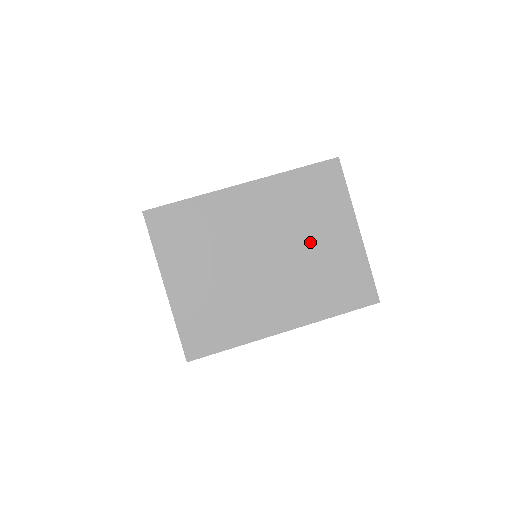
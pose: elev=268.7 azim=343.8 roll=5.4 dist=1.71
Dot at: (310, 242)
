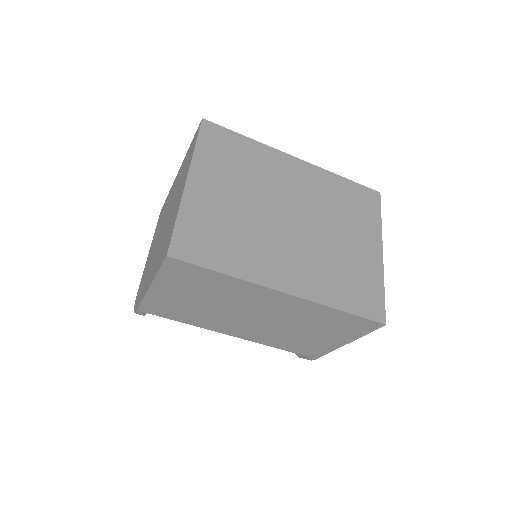
Dot at: (337, 234)
